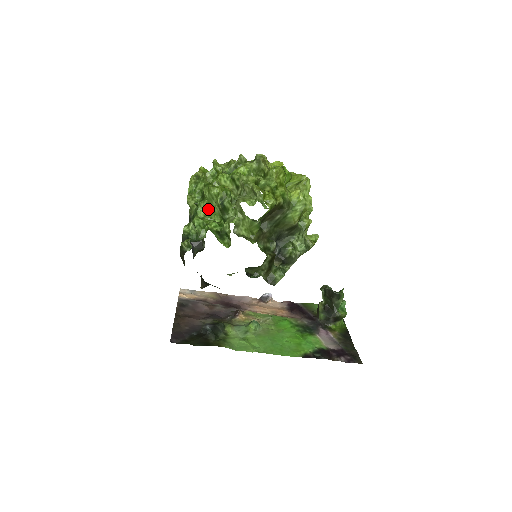
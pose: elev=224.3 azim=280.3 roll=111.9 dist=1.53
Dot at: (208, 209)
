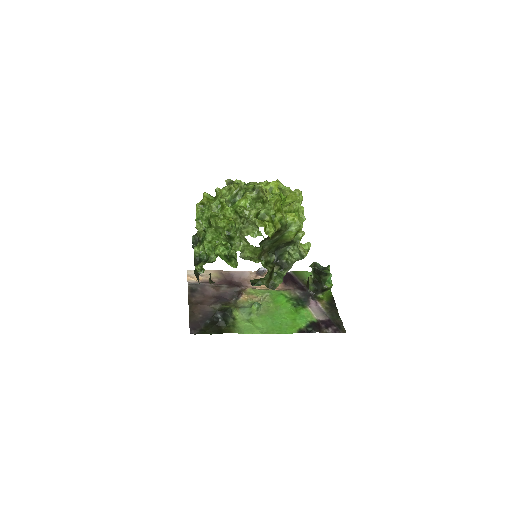
Dot at: (215, 234)
